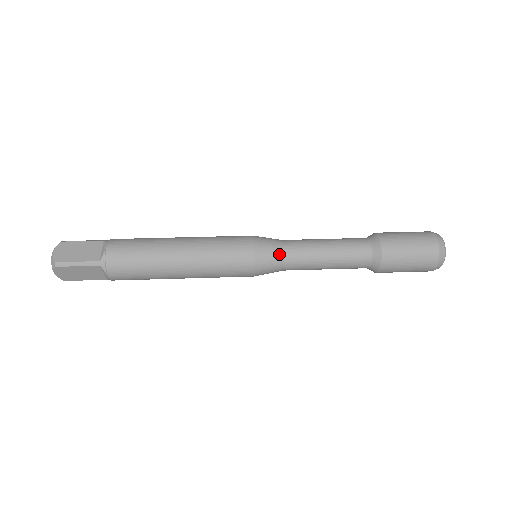
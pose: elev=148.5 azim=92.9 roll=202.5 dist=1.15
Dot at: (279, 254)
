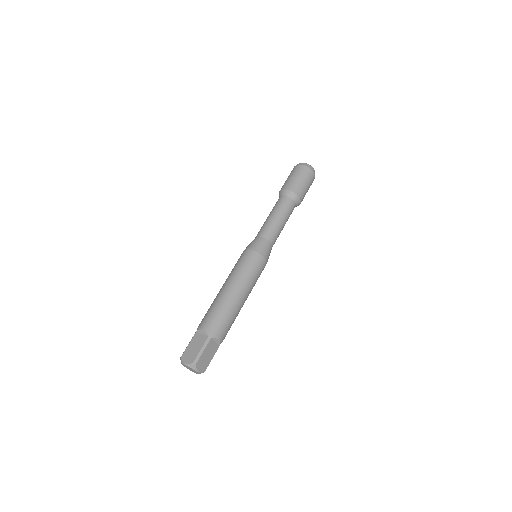
Dot at: occluded
